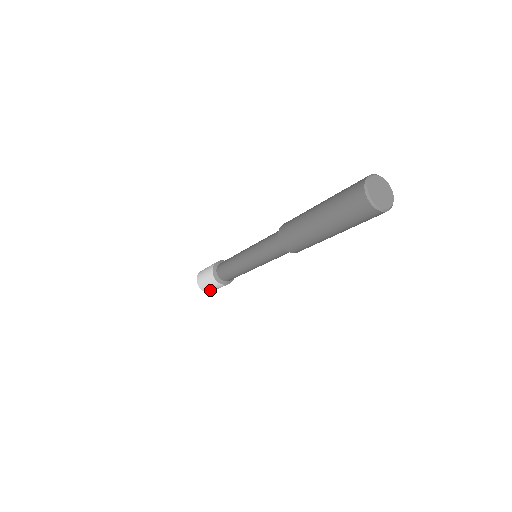
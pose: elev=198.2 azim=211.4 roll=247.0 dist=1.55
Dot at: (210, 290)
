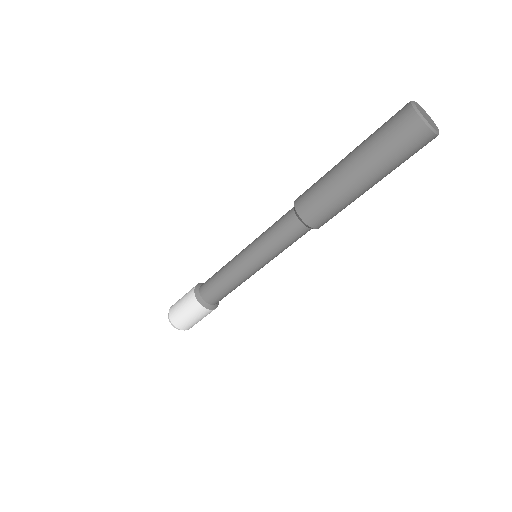
Dot at: (180, 321)
